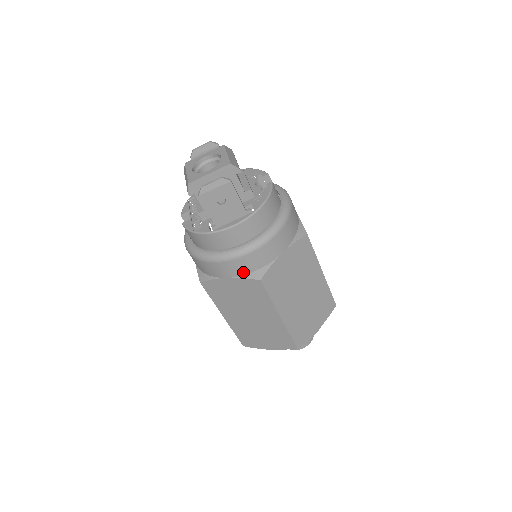
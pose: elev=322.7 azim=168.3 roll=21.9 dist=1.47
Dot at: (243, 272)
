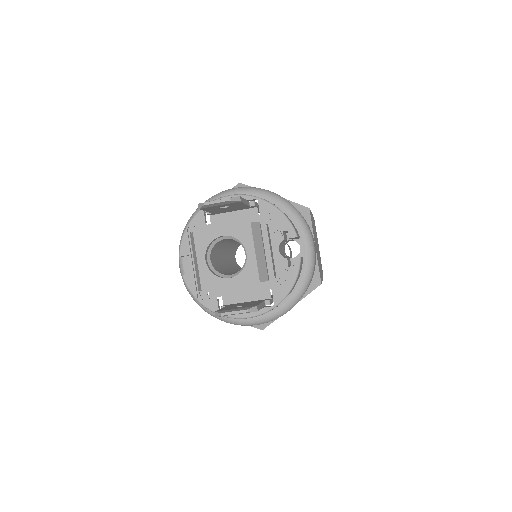
Dot at: occluded
